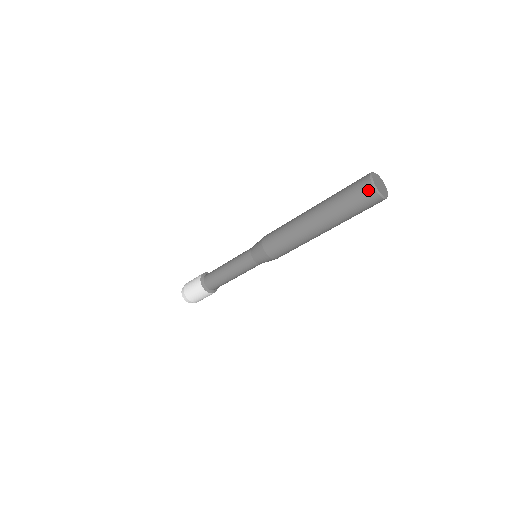
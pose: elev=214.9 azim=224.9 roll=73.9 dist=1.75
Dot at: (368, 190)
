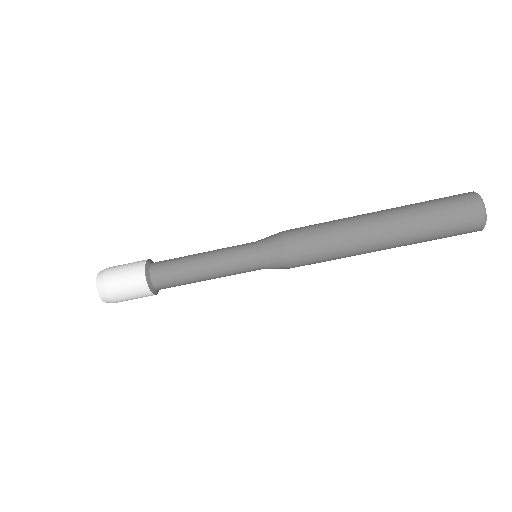
Dot at: (466, 193)
